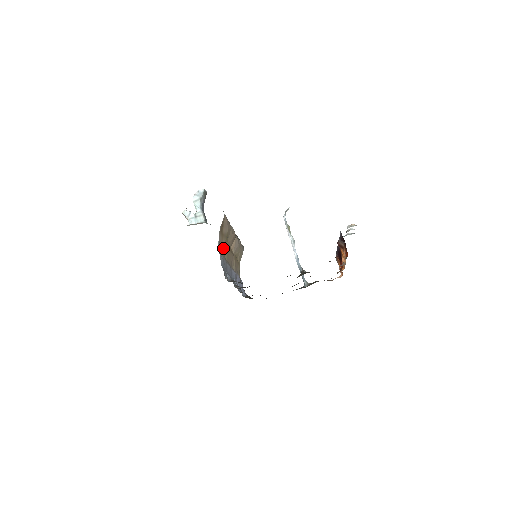
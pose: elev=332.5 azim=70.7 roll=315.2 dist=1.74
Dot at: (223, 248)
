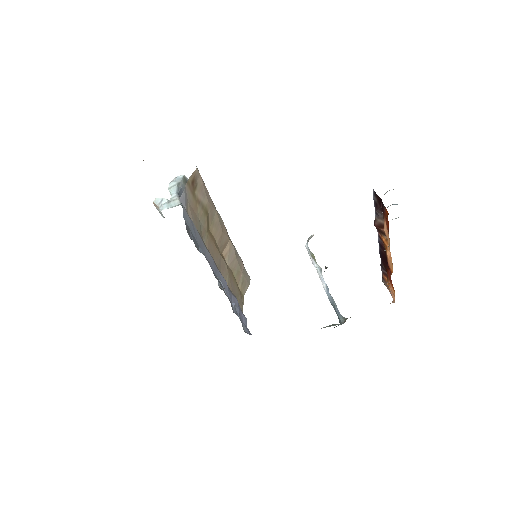
Dot at: (198, 221)
